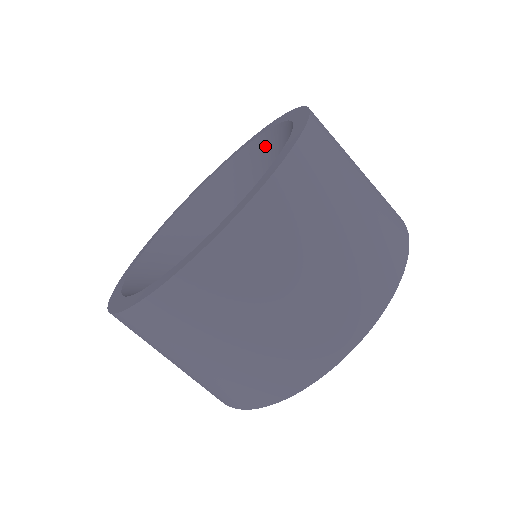
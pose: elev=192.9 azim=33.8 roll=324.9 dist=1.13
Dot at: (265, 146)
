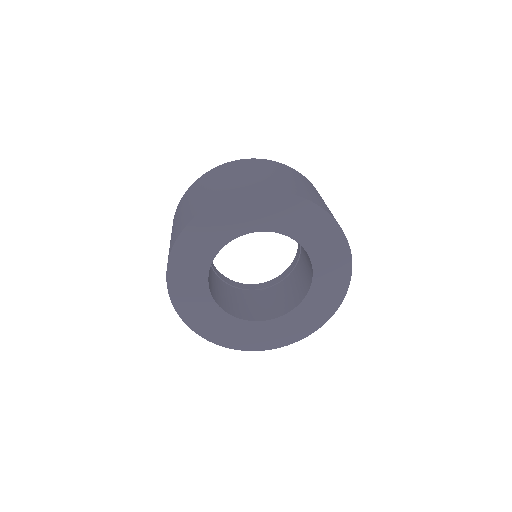
Dot at: occluded
